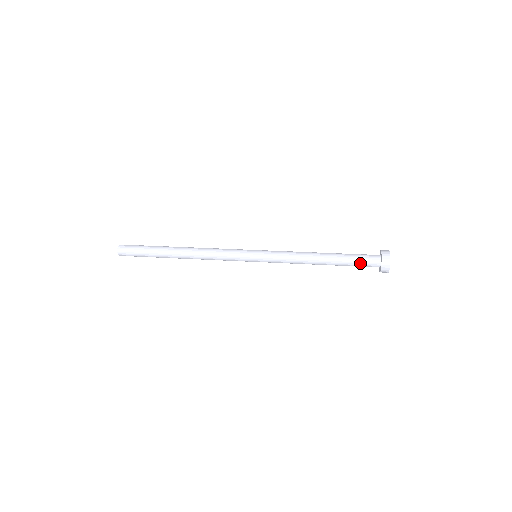
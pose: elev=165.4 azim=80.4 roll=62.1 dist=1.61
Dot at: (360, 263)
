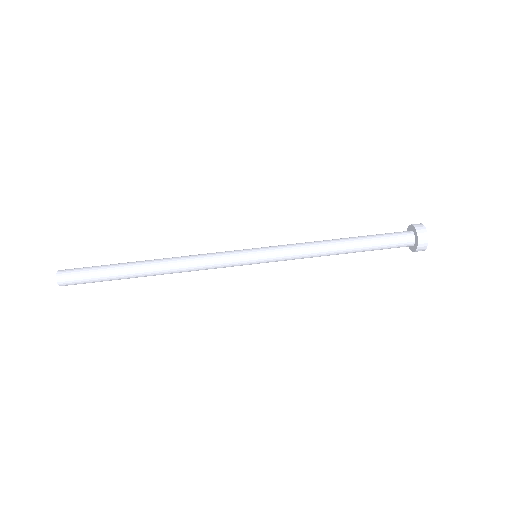
Dot at: (389, 248)
